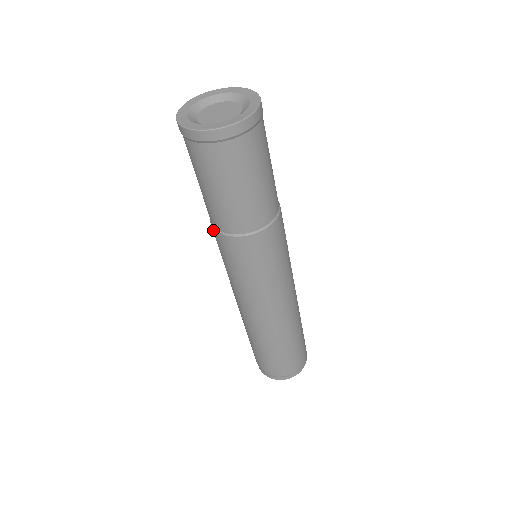
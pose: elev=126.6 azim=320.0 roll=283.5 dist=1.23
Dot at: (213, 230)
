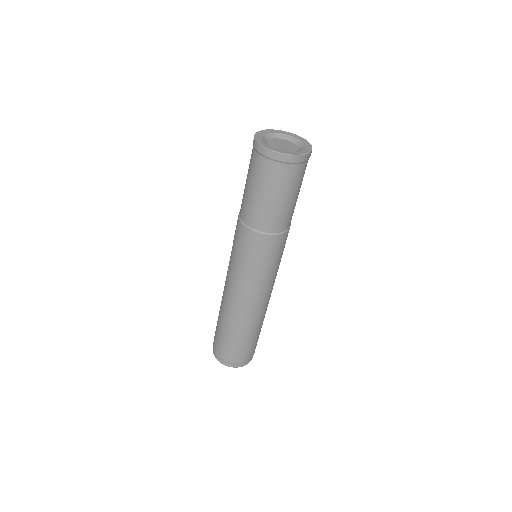
Dot at: (241, 226)
